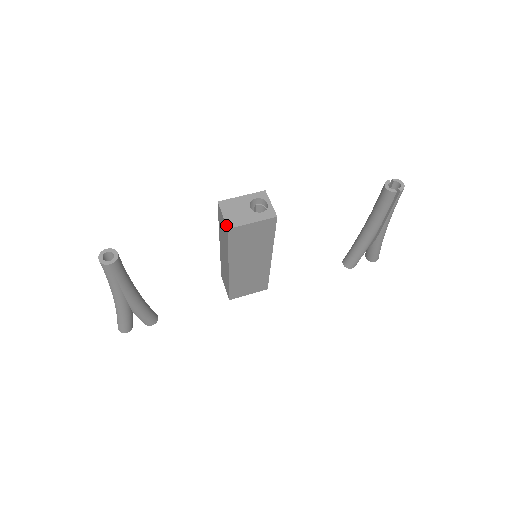
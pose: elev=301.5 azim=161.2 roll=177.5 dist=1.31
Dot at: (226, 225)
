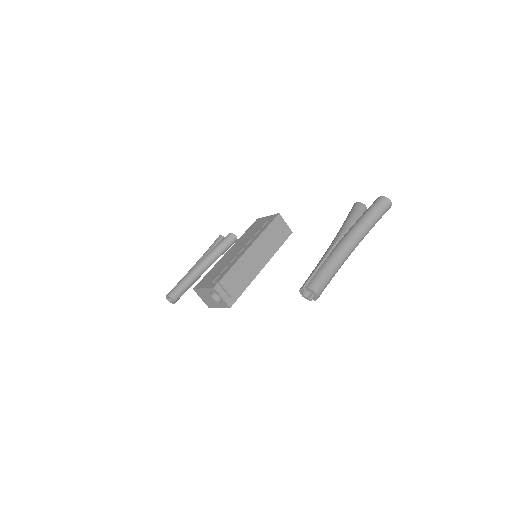
Dot at: occluded
